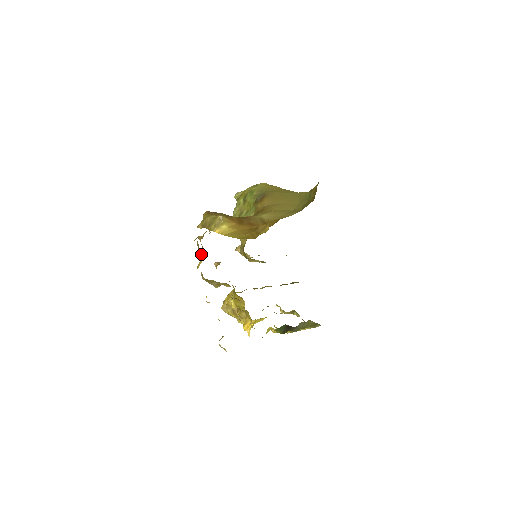
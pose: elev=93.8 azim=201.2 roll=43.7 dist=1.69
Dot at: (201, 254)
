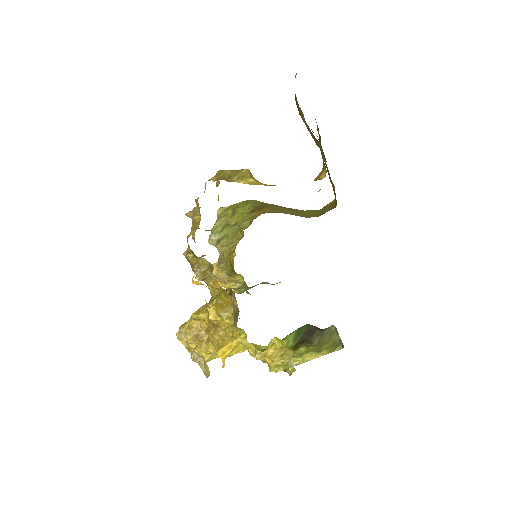
Dot at: (197, 221)
